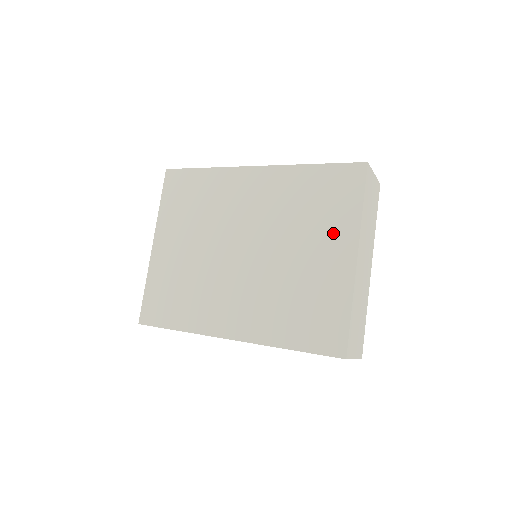
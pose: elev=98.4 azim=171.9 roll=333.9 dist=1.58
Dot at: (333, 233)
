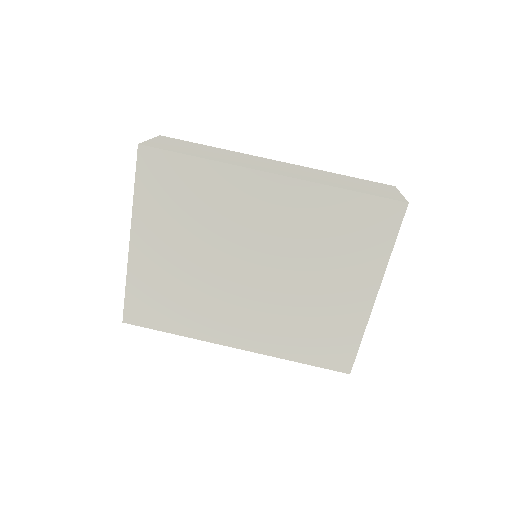
Dot at: (357, 269)
